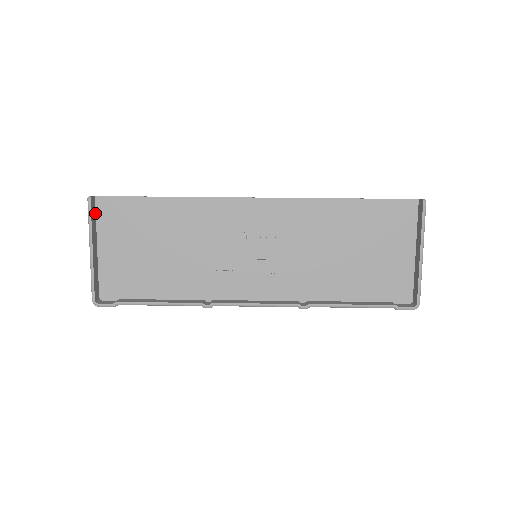
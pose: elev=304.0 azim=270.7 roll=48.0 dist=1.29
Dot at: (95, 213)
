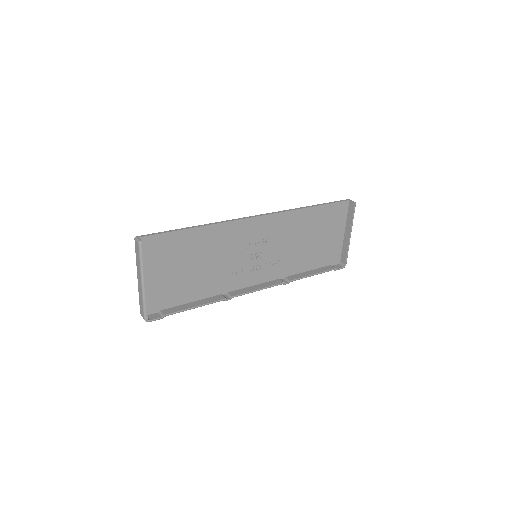
Dot at: occluded
